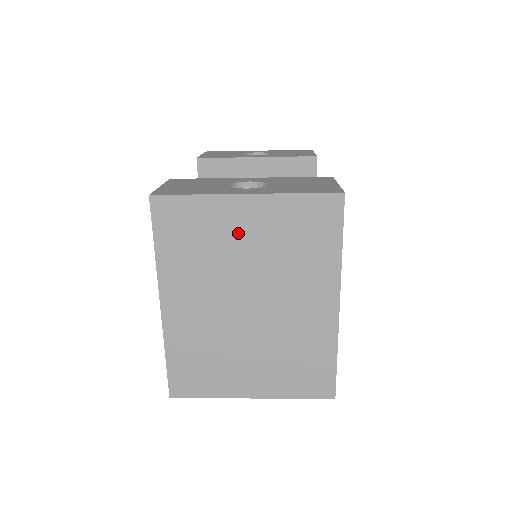
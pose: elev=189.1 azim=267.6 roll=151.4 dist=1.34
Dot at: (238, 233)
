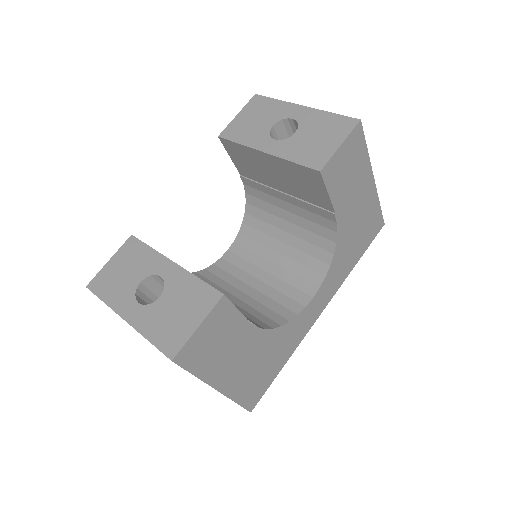
Dot at: occluded
